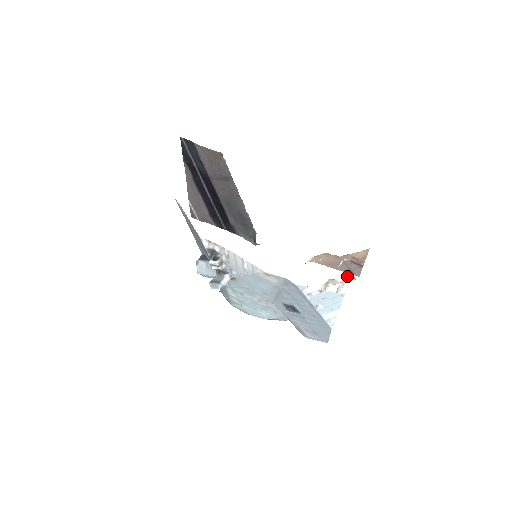
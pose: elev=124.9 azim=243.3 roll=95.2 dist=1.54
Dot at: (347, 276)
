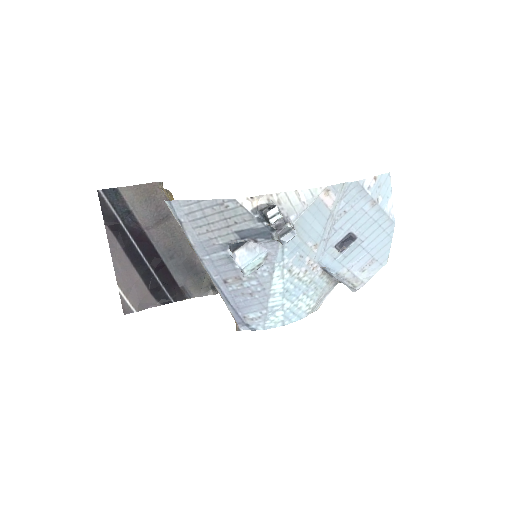
Dot at: occluded
